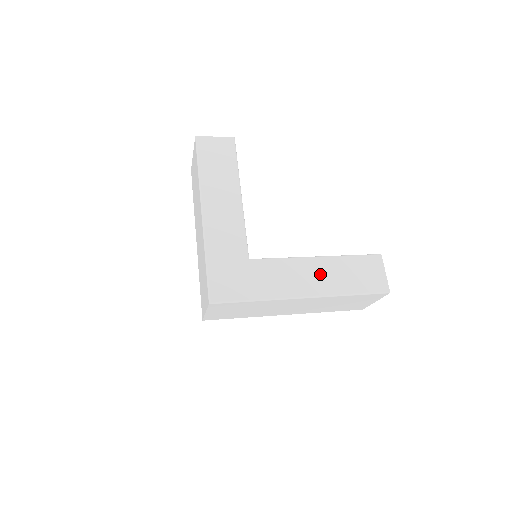
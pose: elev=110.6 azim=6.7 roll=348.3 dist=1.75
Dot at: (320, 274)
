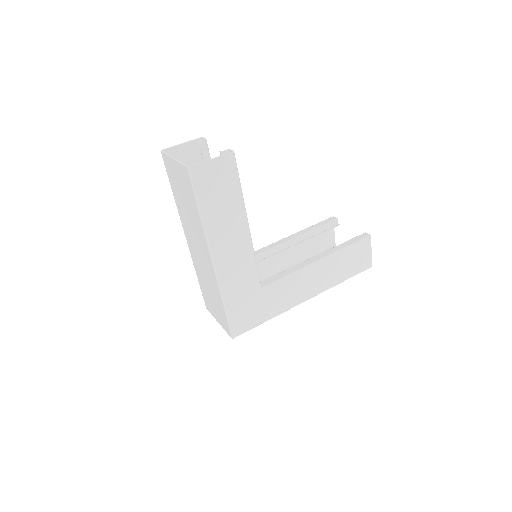
Dot at: (320, 276)
